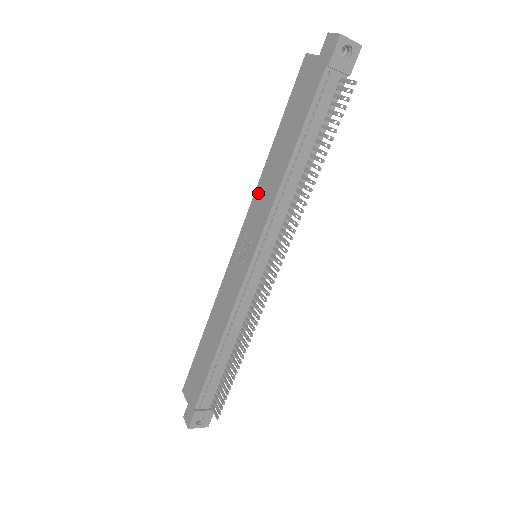
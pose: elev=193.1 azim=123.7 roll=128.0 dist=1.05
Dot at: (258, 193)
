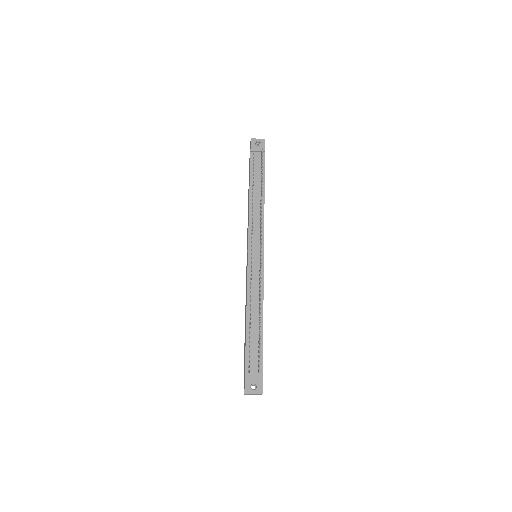
Dot at: occluded
